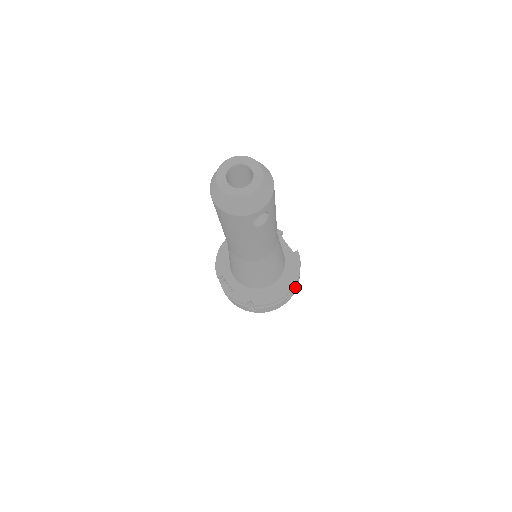
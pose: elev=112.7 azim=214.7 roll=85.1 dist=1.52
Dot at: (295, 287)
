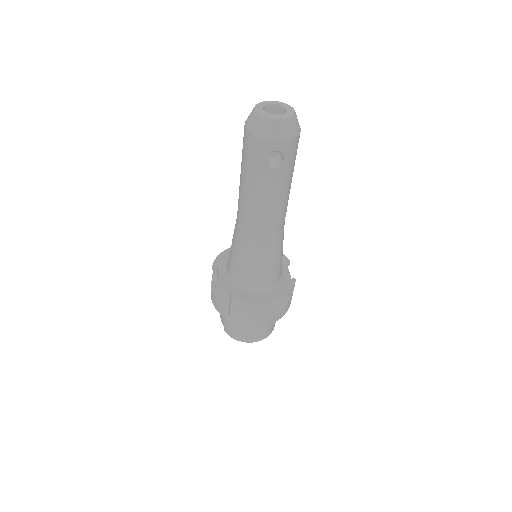
Dot at: (277, 311)
